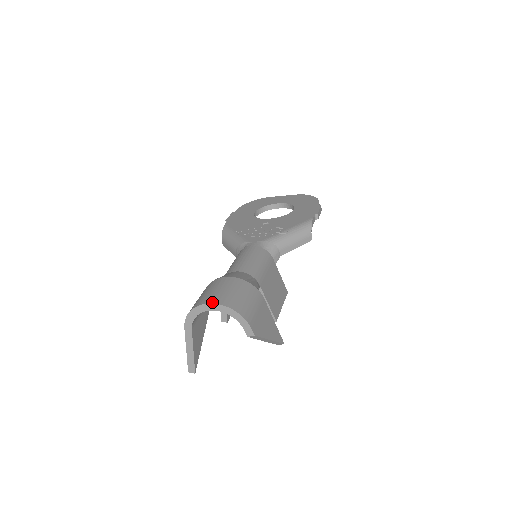
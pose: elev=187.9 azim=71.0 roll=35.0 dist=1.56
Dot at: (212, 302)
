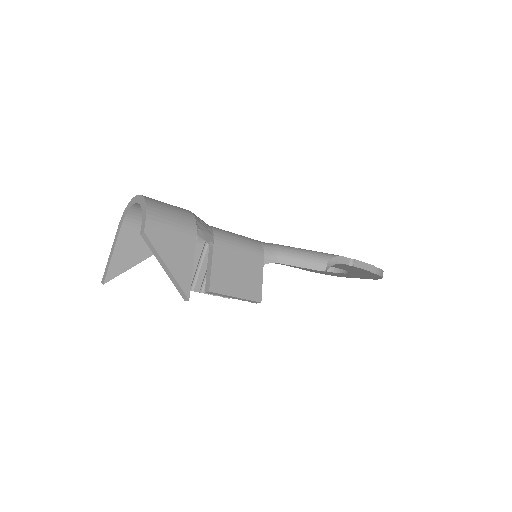
Dot at: (140, 195)
